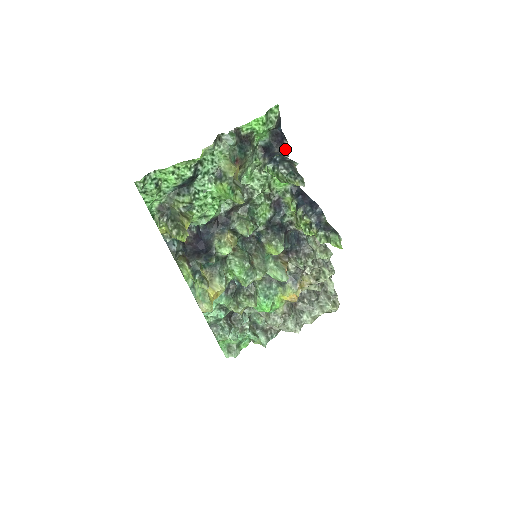
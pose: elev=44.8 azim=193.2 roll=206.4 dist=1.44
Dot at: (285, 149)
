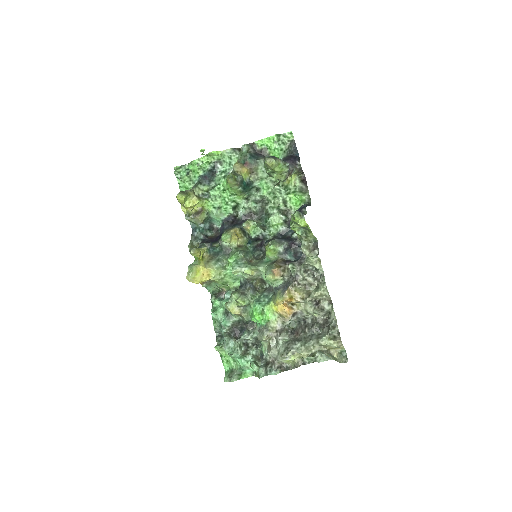
Dot at: (295, 167)
